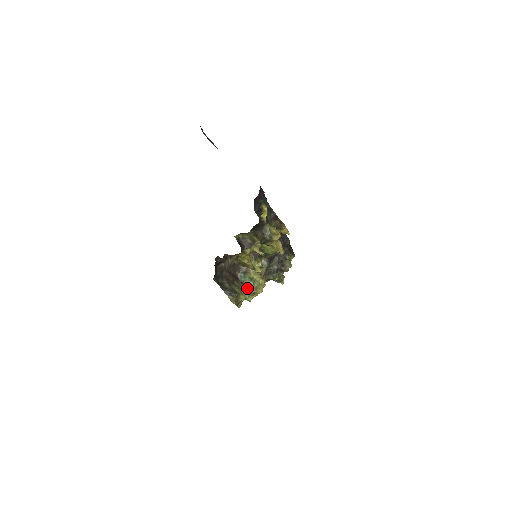
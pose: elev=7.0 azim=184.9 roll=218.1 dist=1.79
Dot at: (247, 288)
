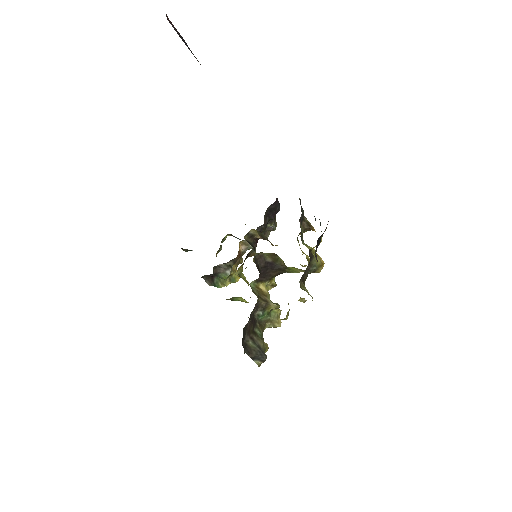
Dot at: (264, 327)
